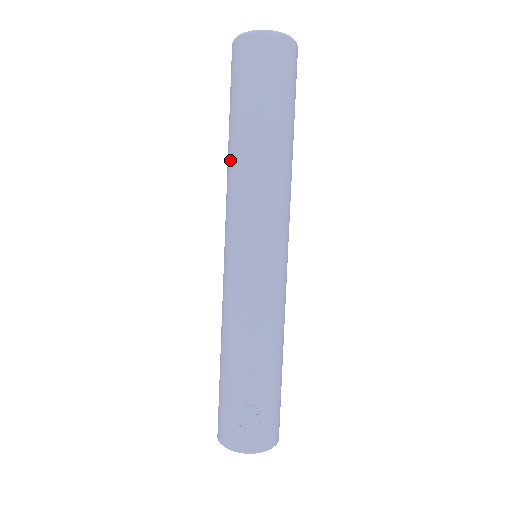
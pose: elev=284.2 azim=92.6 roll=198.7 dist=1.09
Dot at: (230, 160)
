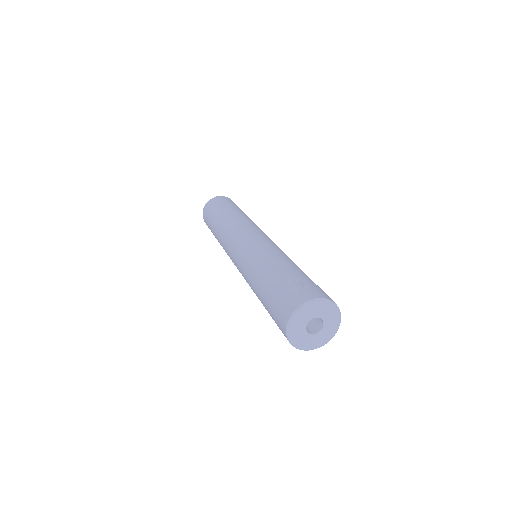
Dot at: (218, 230)
